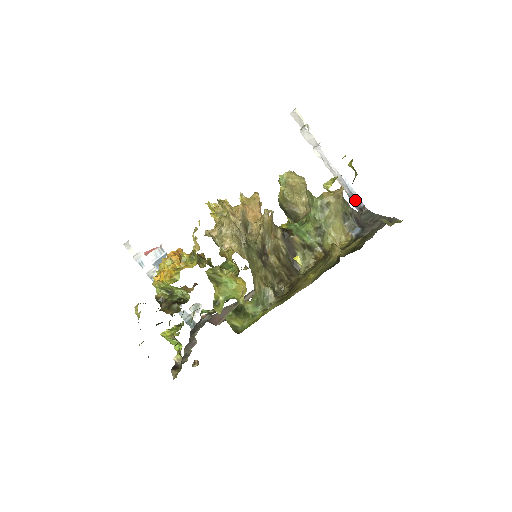
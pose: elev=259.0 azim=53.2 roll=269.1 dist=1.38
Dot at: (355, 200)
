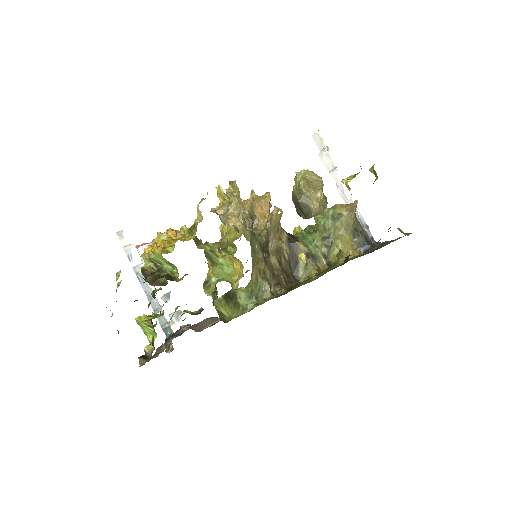
Dot at: occluded
